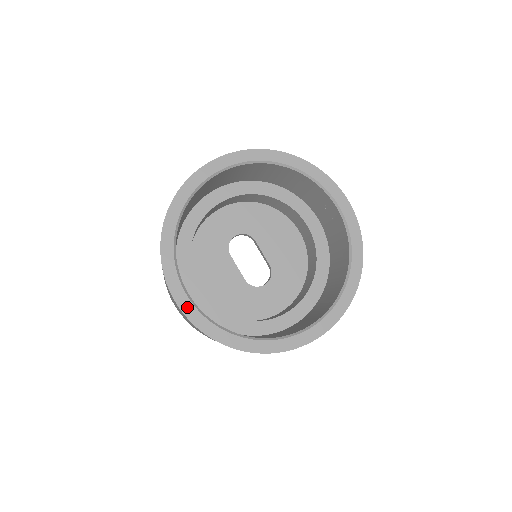
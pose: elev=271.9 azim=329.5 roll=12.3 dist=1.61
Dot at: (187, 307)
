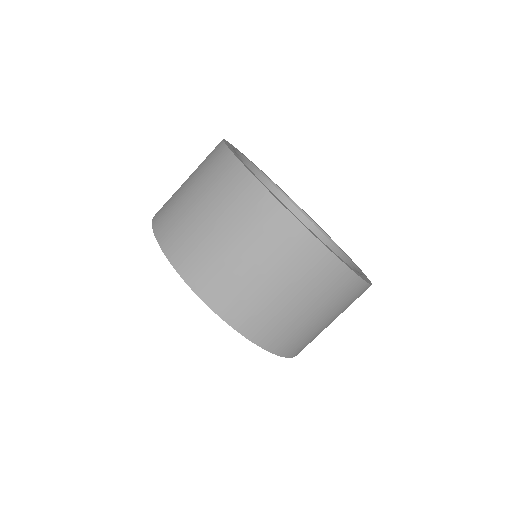
Dot at: (257, 178)
